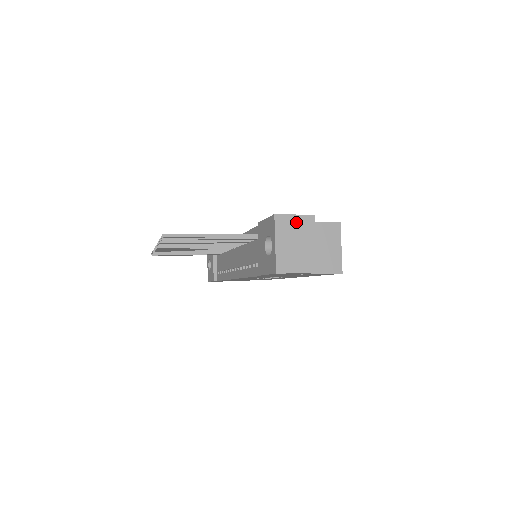
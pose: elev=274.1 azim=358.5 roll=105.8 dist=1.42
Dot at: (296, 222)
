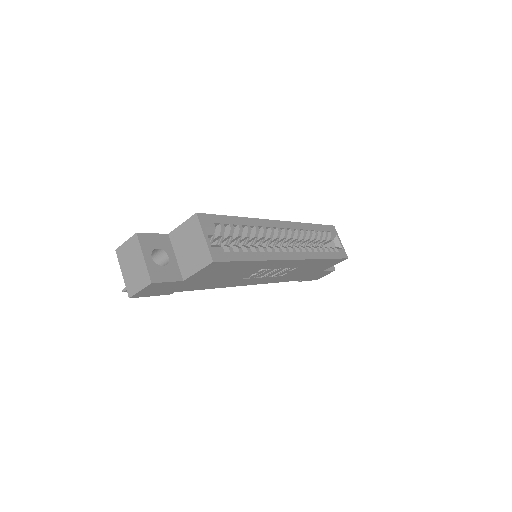
Dot at: (128, 247)
